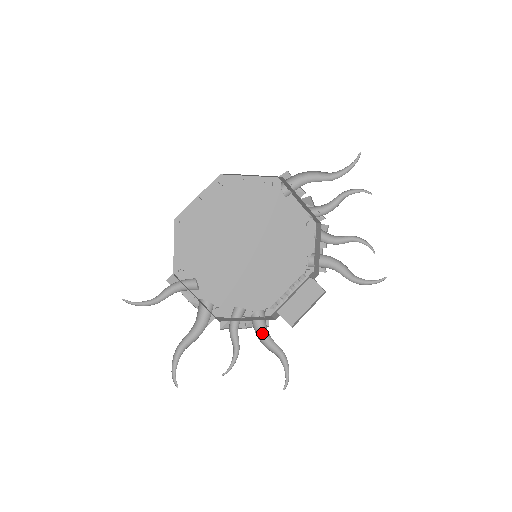
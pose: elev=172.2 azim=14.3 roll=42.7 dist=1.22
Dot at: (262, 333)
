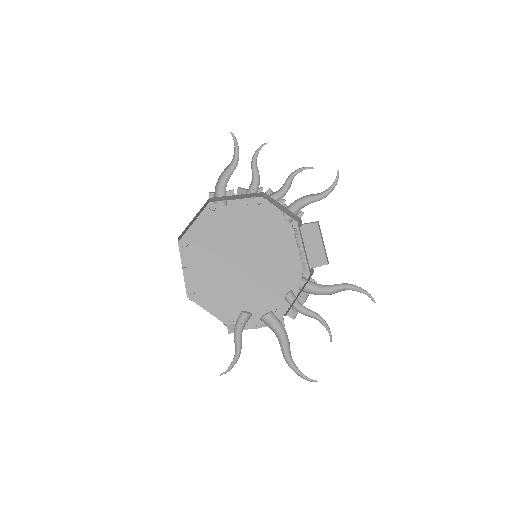
Dot at: (319, 291)
